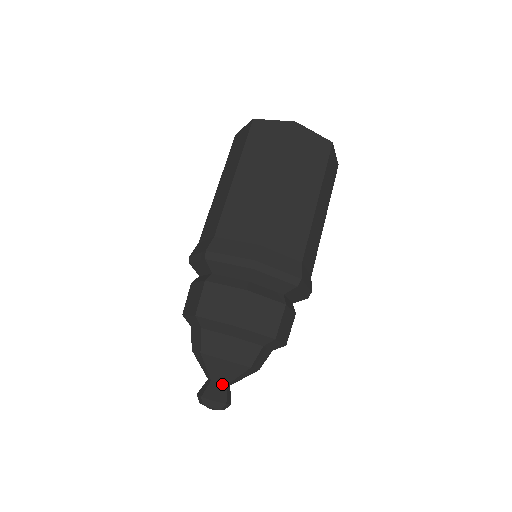
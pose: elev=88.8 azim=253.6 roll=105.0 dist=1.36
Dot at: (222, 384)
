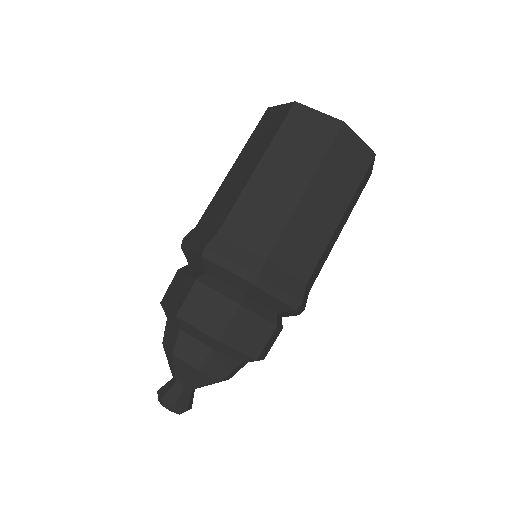
Dot at: (187, 388)
